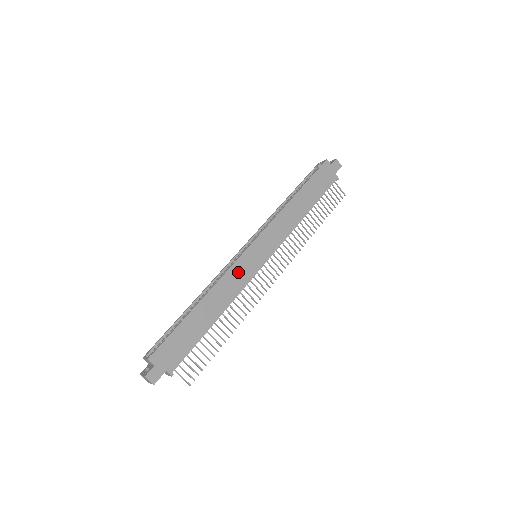
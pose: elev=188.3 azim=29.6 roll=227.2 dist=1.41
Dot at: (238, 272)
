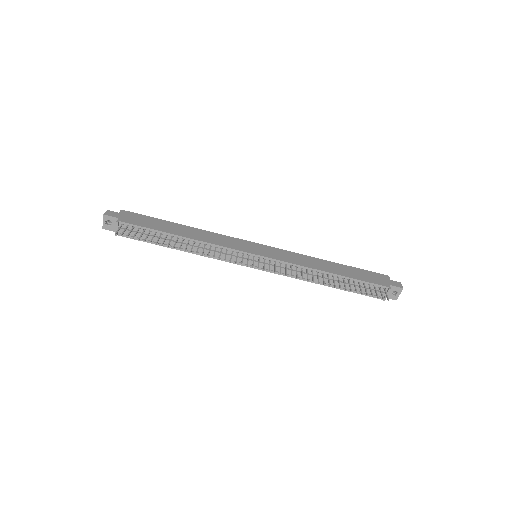
Dot at: (230, 241)
